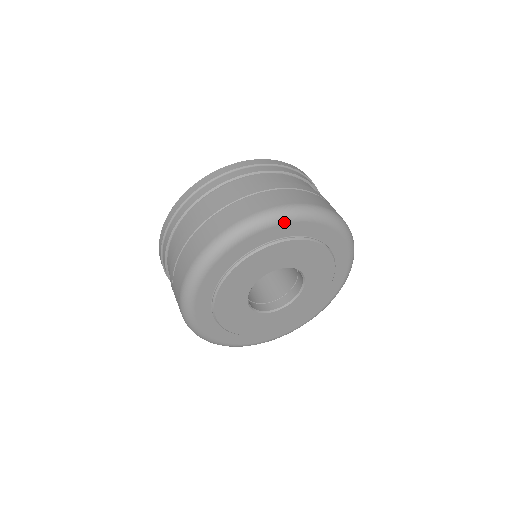
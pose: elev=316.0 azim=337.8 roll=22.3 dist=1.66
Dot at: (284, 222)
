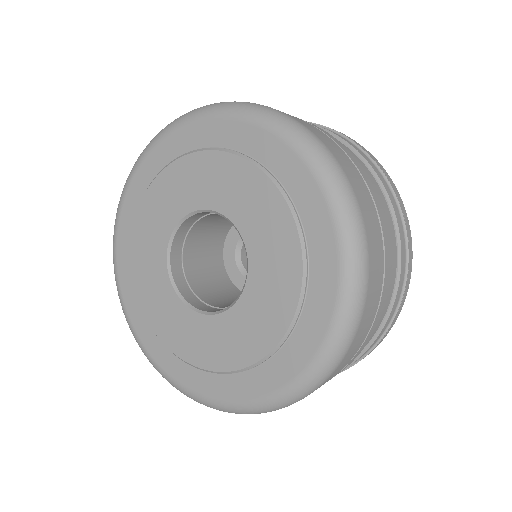
Dot at: (185, 124)
